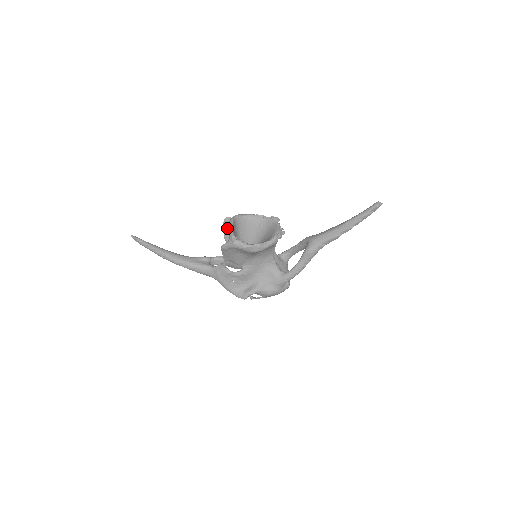
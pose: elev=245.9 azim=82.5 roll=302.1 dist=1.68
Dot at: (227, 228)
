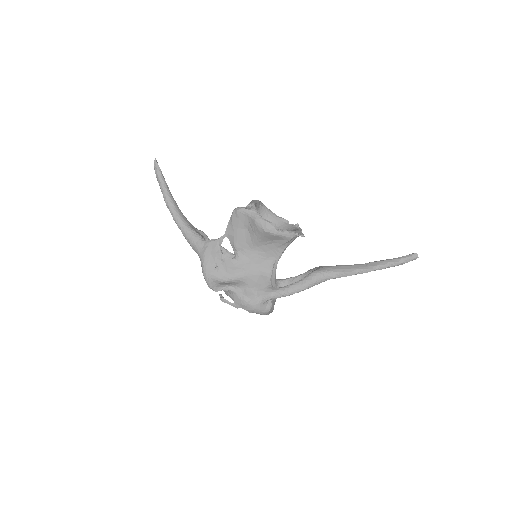
Dot at: occluded
